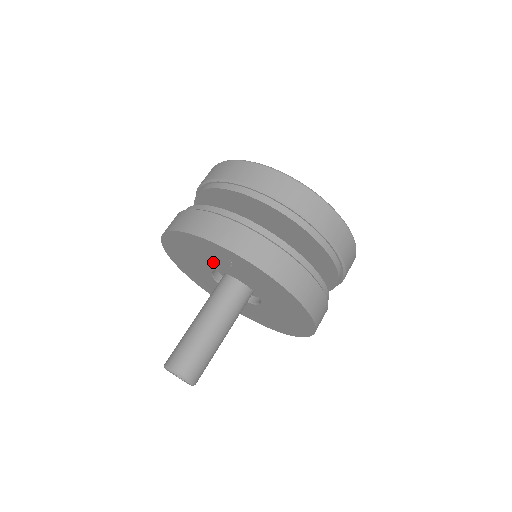
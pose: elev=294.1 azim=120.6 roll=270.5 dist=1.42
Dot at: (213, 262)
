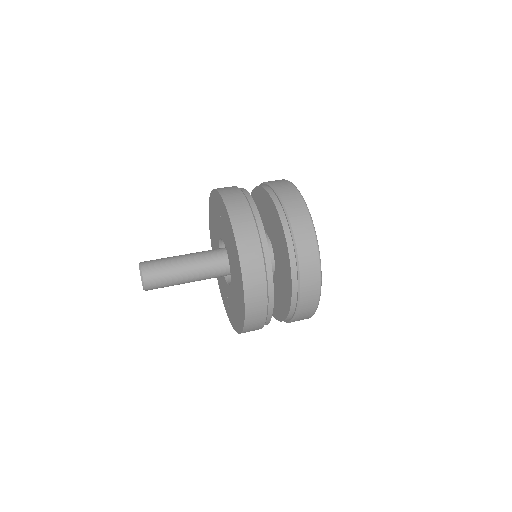
Dot at: (218, 226)
